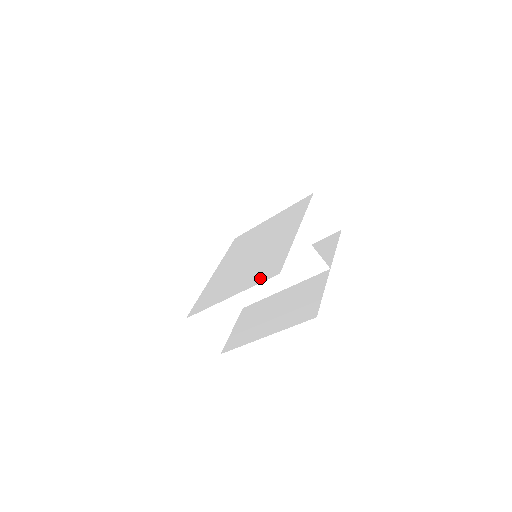
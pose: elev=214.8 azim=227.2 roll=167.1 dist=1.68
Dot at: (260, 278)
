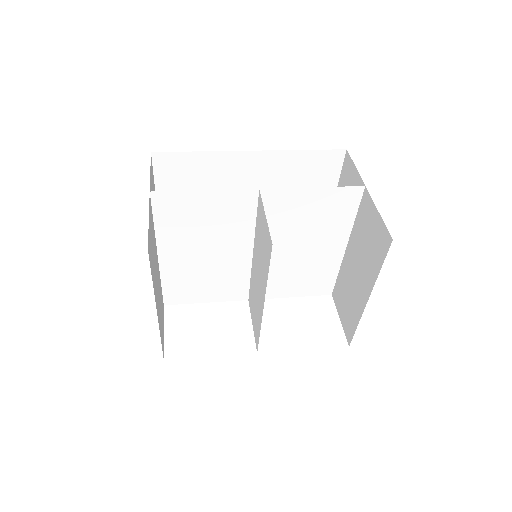
Dot at: (165, 219)
